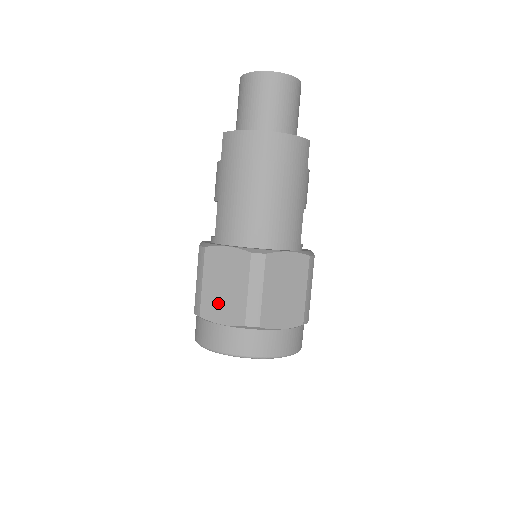
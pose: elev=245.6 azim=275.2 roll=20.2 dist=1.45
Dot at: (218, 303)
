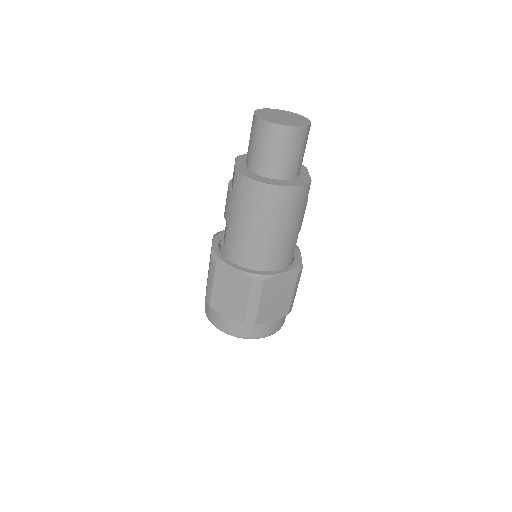
Dot at: (224, 303)
